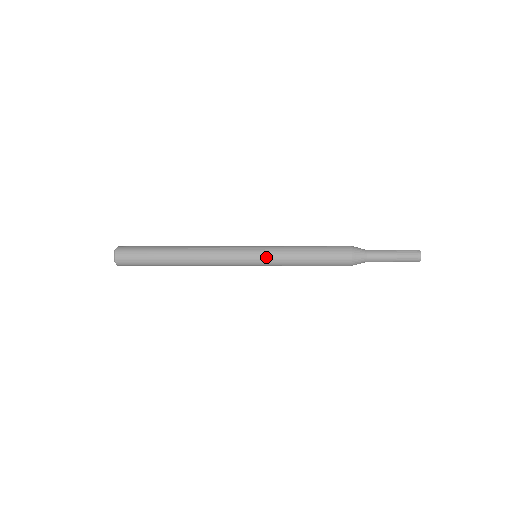
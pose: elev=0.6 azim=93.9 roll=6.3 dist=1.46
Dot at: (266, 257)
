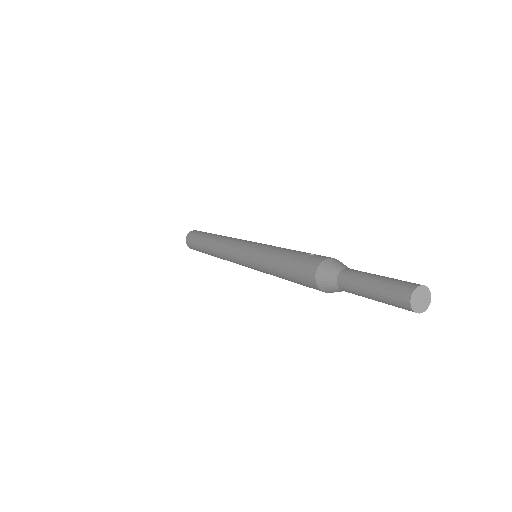
Dot at: (250, 258)
